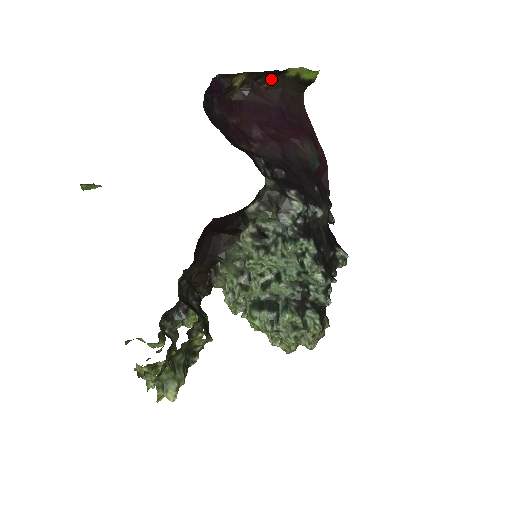
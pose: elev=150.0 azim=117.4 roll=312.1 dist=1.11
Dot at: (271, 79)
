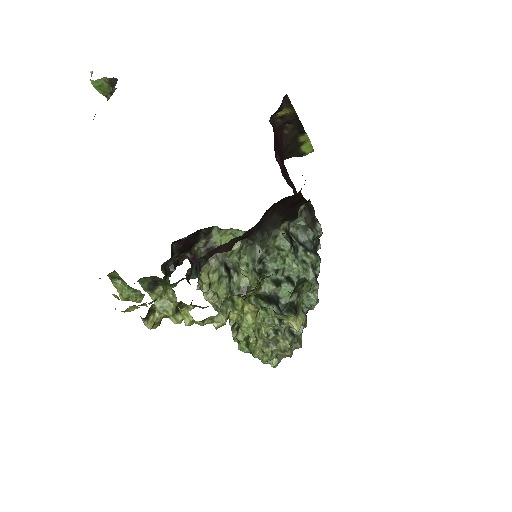
Dot at: (293, 131)
